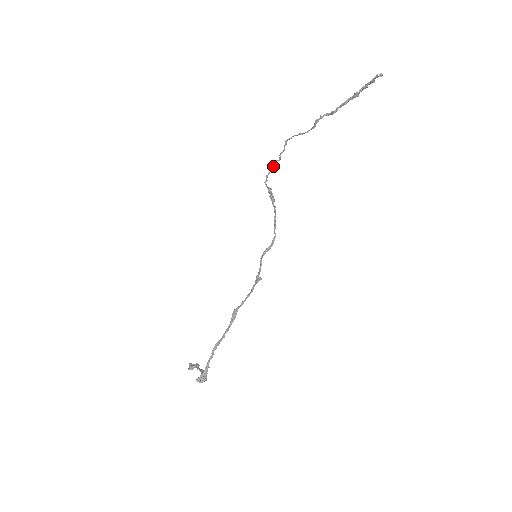
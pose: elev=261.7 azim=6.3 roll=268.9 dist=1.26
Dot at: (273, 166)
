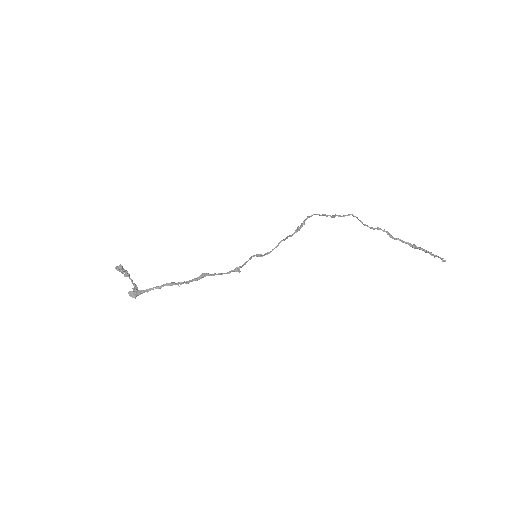
Dot at: (323, 215)
